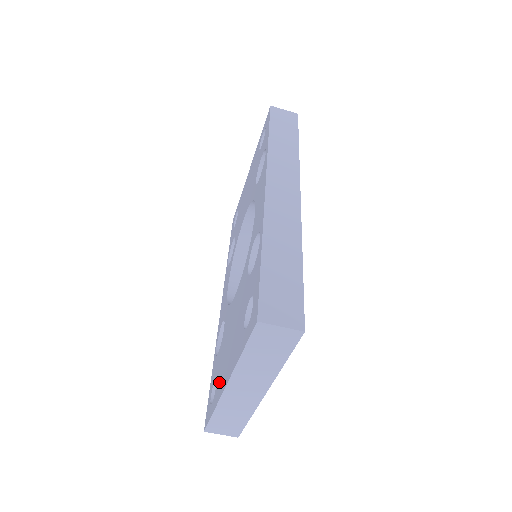
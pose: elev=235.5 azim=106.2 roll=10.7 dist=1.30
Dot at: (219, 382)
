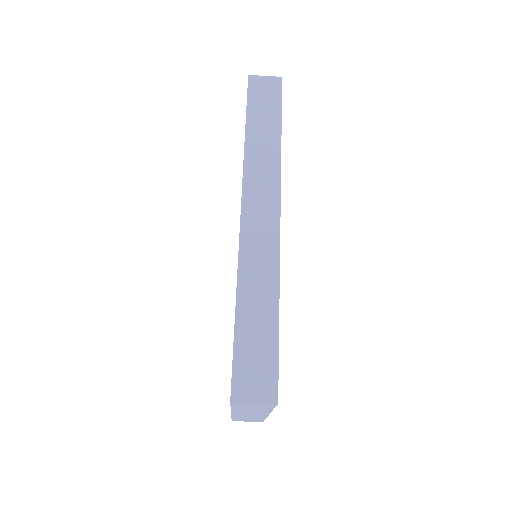
Dot at: occluded
